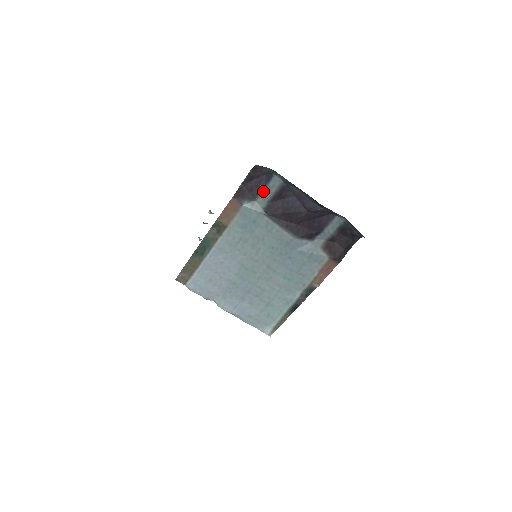
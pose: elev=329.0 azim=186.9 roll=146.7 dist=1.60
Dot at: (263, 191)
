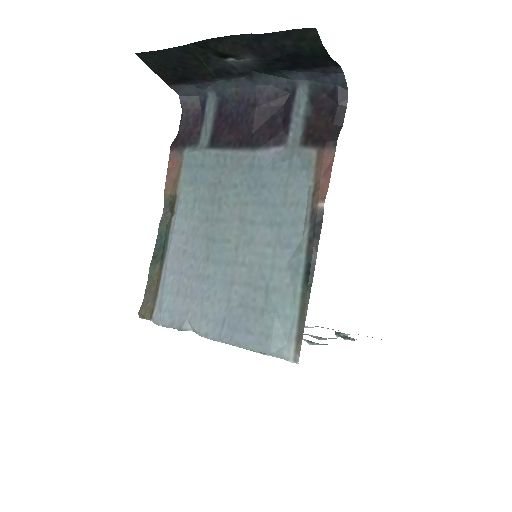
Dot at: (203, 126)
